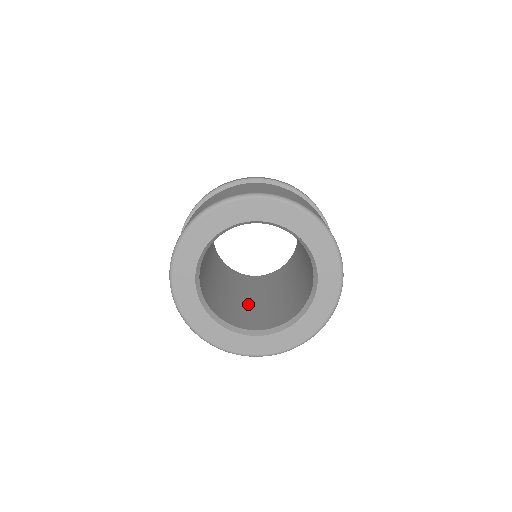
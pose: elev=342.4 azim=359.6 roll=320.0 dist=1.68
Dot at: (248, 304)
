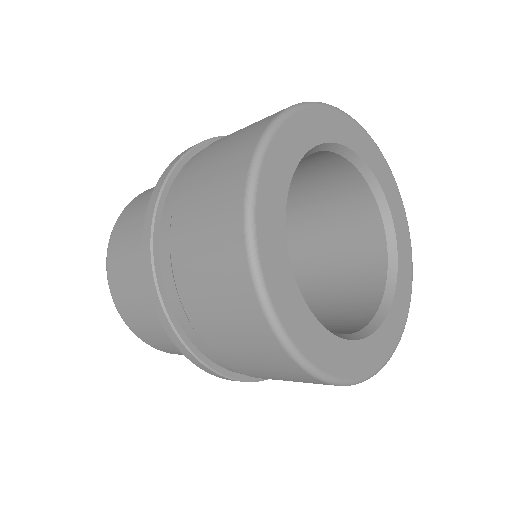
Dot at: occluded
